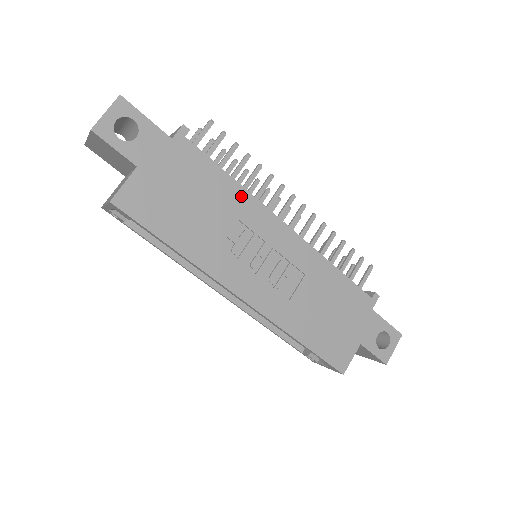
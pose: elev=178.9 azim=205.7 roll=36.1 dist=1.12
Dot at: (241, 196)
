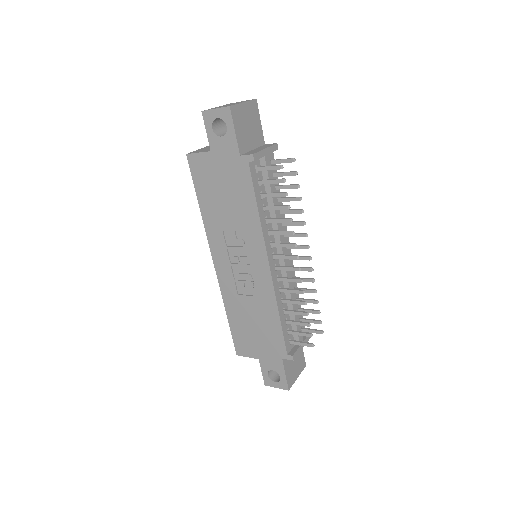
Dot at: (255, 223)
